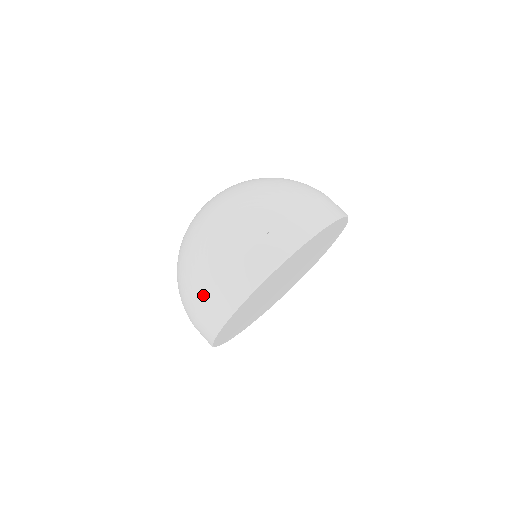
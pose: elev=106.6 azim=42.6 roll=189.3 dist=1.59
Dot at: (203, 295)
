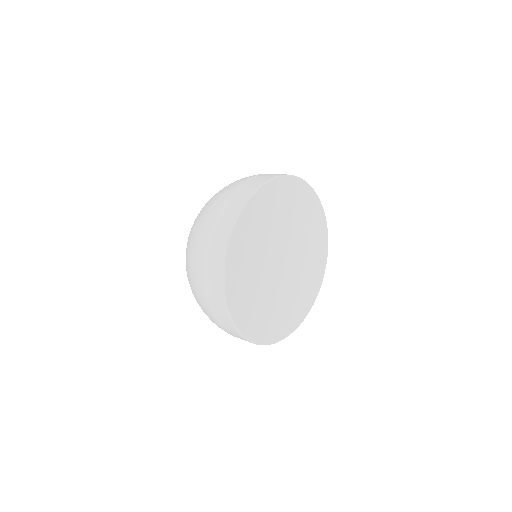
Dot at: occluded
